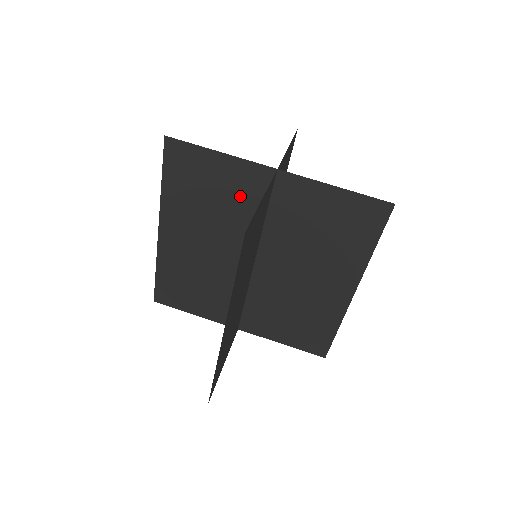
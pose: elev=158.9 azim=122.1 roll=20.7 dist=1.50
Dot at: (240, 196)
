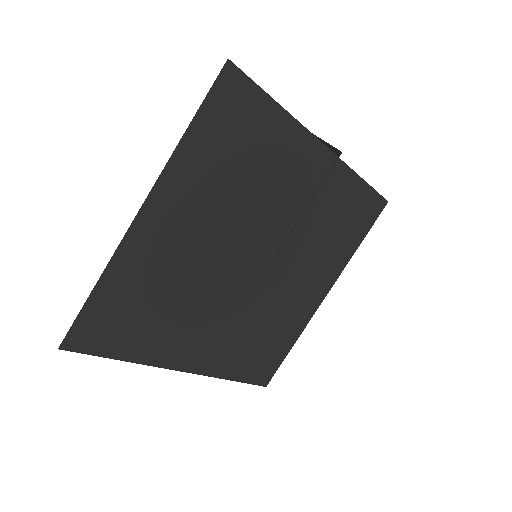
Dot at: (276, 172)
